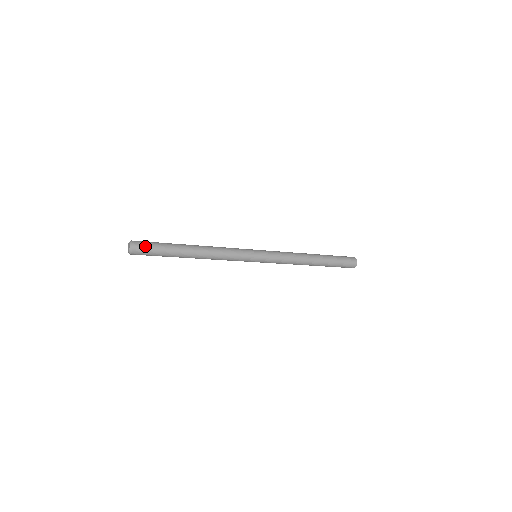
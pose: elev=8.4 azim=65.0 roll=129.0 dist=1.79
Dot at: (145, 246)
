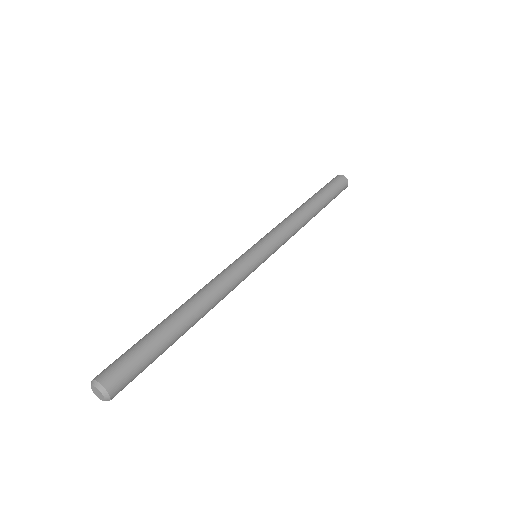
Dot at: (129, 380)
